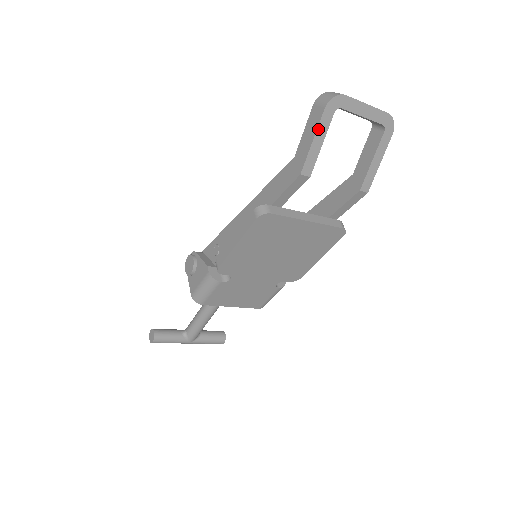
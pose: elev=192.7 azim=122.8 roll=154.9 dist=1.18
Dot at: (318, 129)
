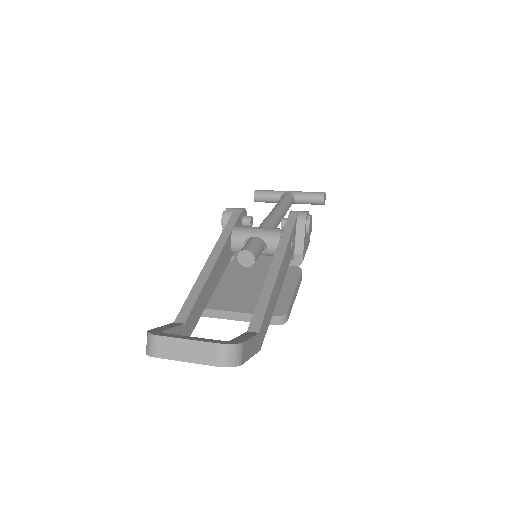
Dot at: occluded
